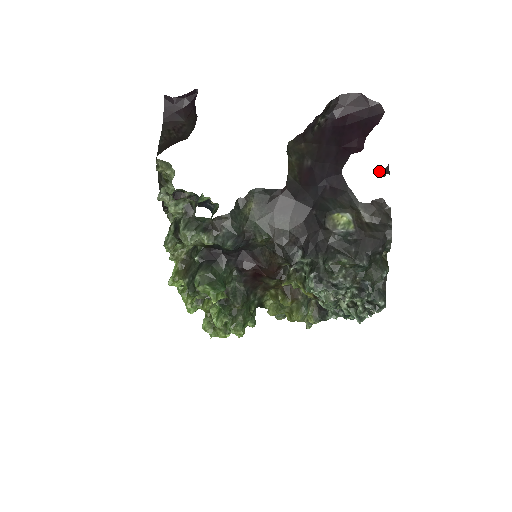
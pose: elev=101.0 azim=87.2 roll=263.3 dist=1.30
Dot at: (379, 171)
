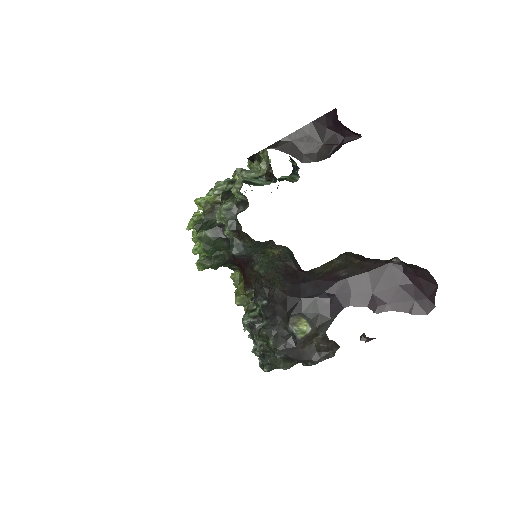
Dot at: (364, 334)
